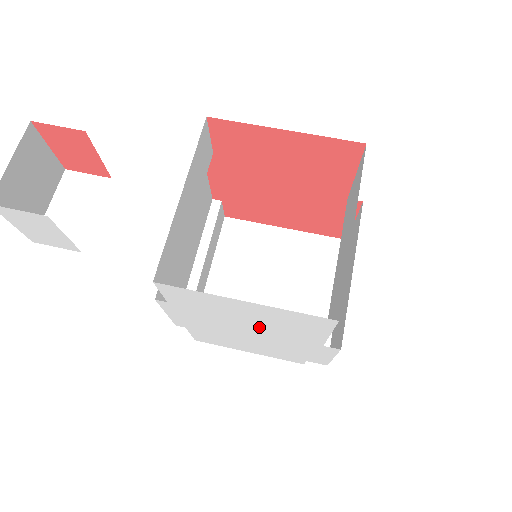
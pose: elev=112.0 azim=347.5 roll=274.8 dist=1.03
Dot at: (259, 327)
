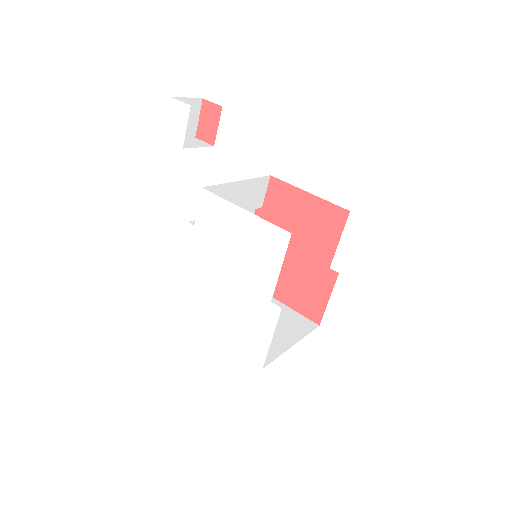
Dot at: (237, 266)
